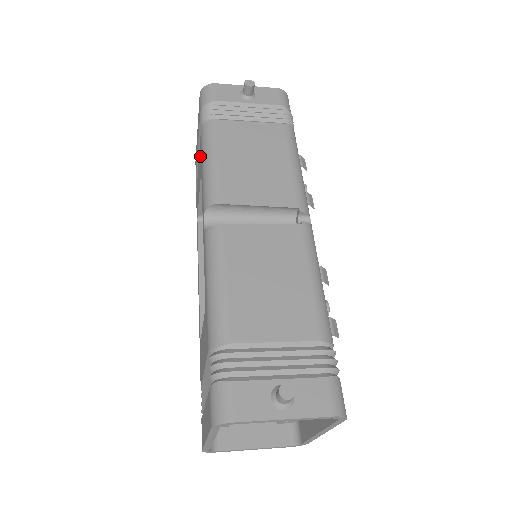
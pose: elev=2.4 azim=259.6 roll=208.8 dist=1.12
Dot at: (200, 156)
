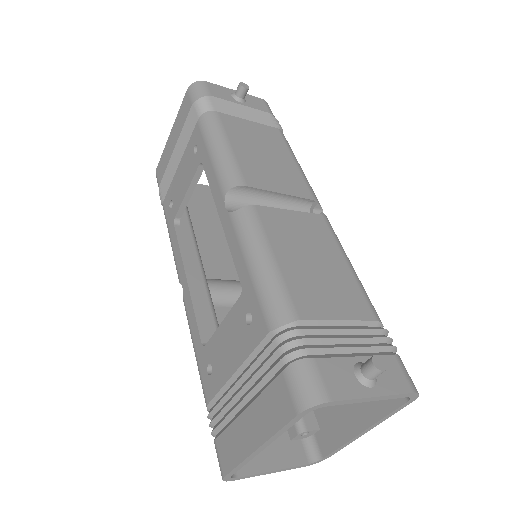
Dot at: (193, 148)
